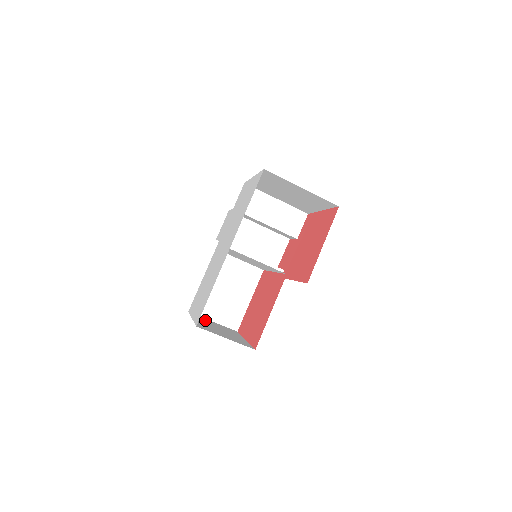
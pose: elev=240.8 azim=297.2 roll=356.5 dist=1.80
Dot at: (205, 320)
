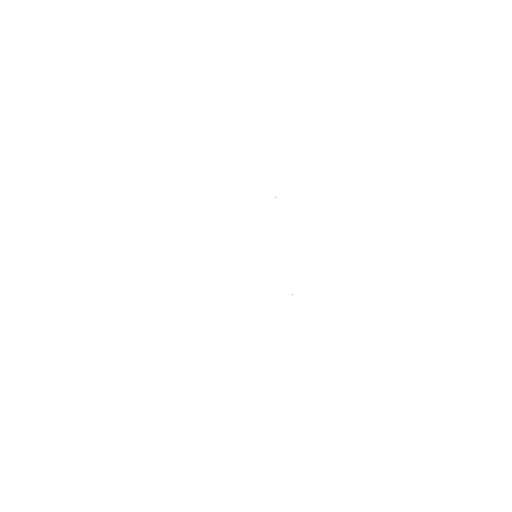
Dot at: occluded
